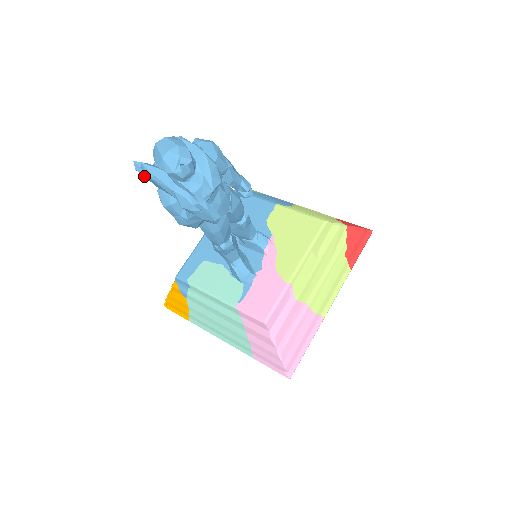
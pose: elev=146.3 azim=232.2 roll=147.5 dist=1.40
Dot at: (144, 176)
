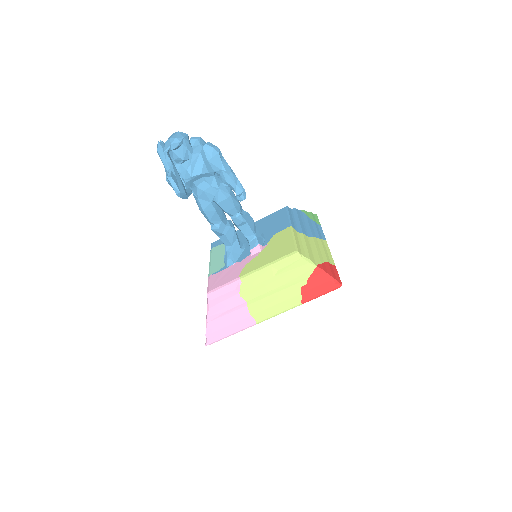
Dot at: occluded
